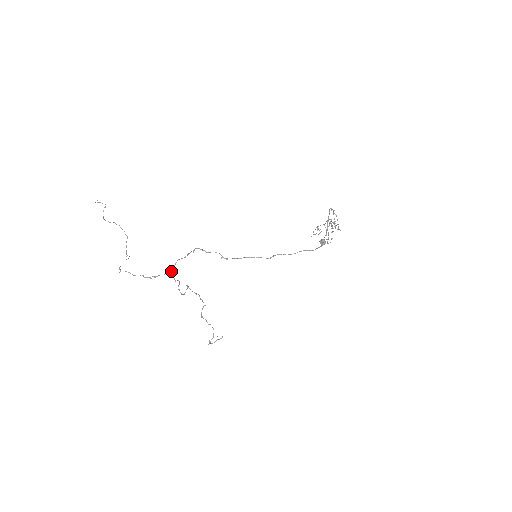
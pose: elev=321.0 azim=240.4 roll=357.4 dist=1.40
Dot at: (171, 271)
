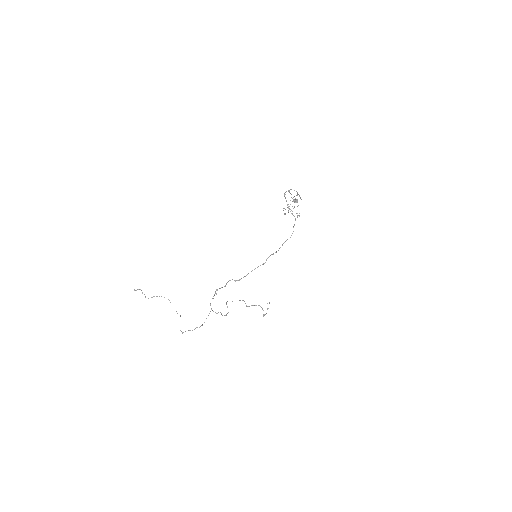
Dot at: occluded
